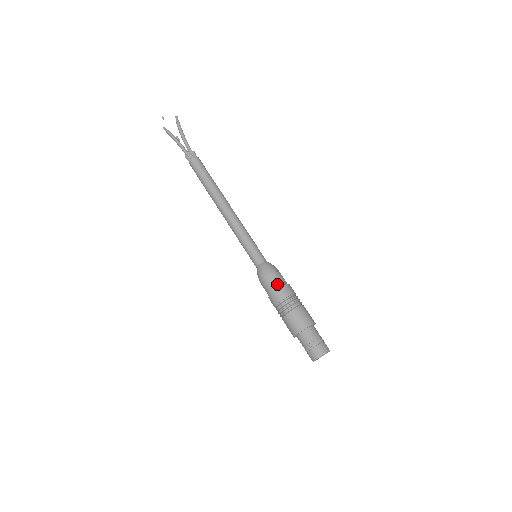
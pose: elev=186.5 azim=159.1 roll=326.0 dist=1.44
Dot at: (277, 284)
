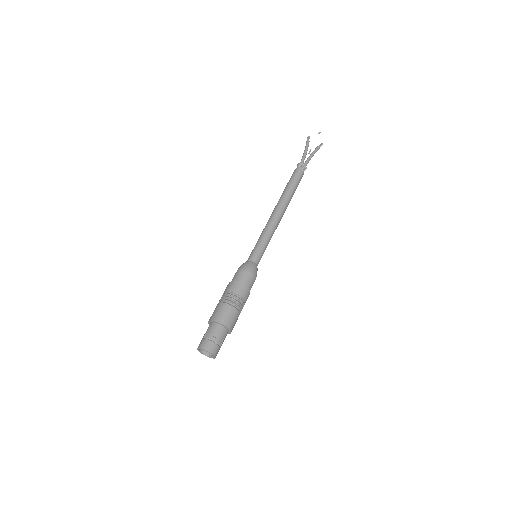
Dot at: (247, 284)
